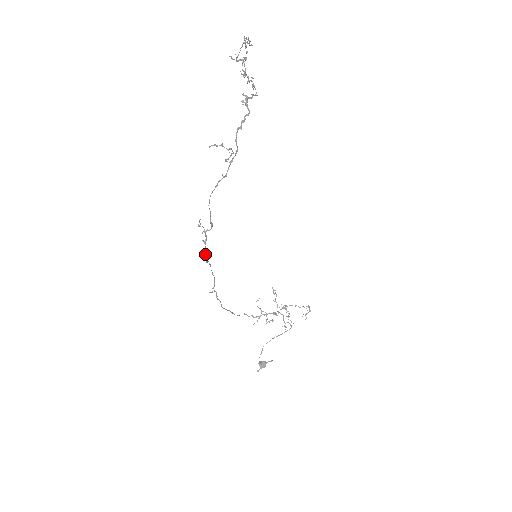
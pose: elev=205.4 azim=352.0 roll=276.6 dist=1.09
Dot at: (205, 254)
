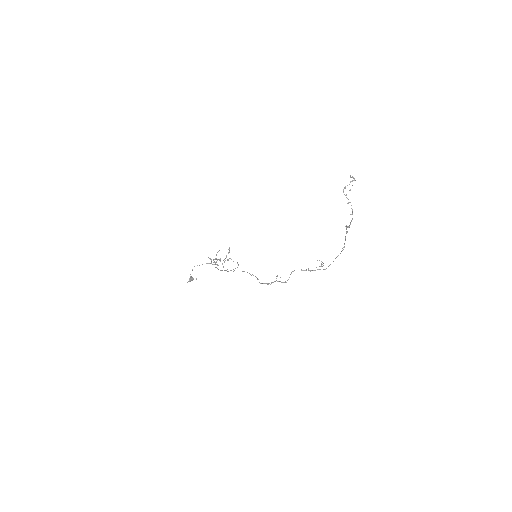
Dot at: occluded
